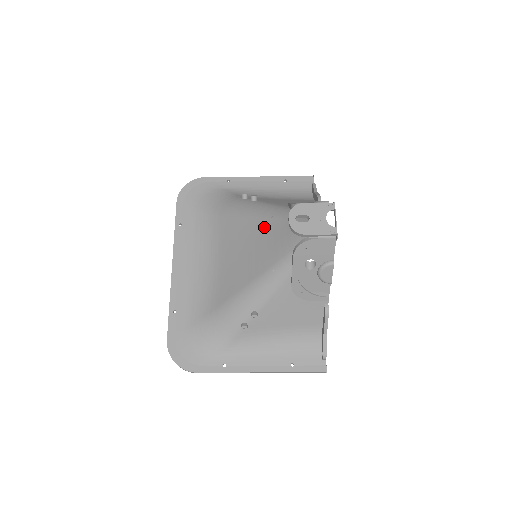
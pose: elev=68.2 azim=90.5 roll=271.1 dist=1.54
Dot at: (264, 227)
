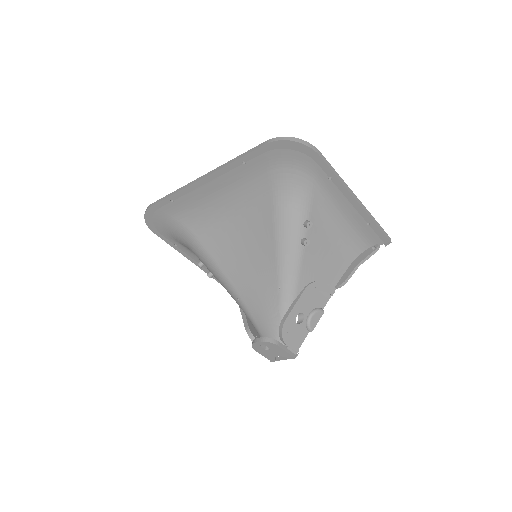
Dot at: (269, 280)
